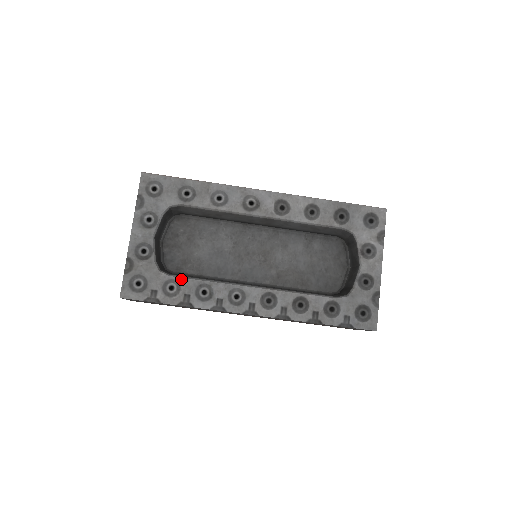
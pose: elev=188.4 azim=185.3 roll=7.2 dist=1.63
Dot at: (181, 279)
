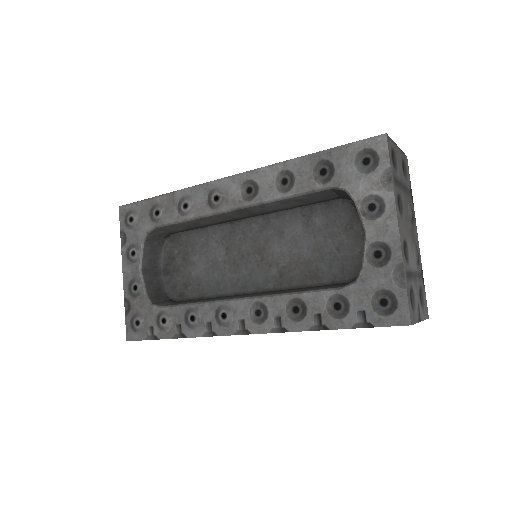
Dot at: (170, 309)
